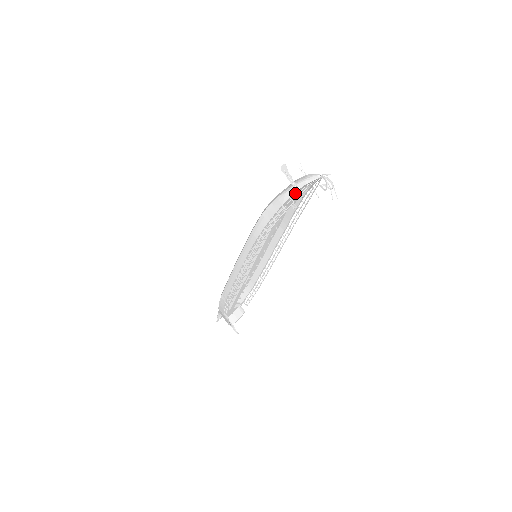
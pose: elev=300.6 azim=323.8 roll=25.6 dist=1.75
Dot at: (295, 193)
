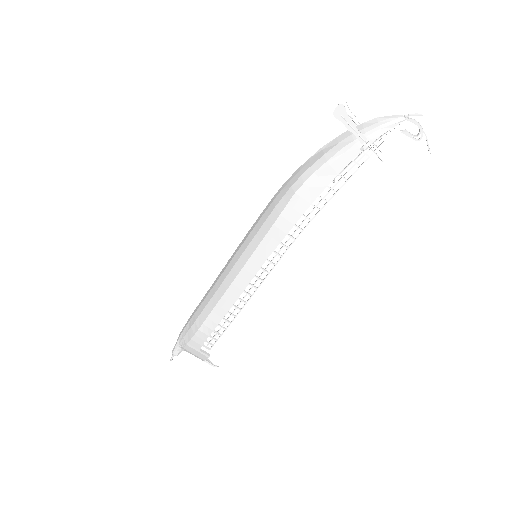
Dot at: occluded
